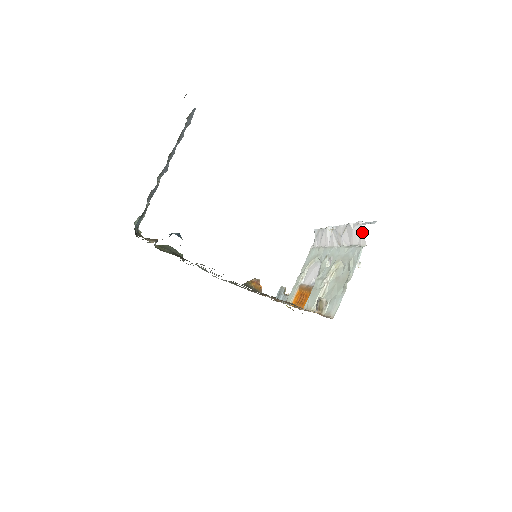
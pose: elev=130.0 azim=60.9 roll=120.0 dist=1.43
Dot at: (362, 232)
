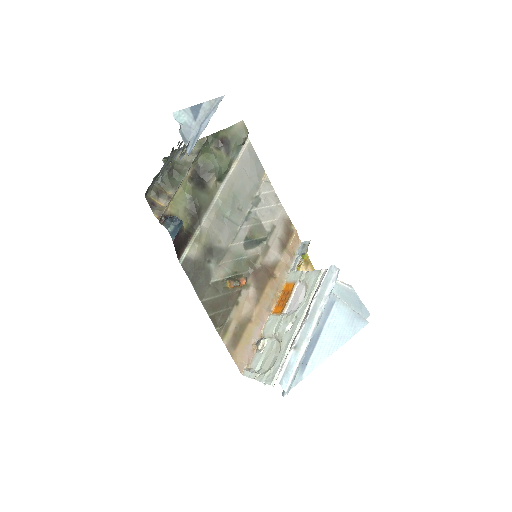
Dot at: occluded
